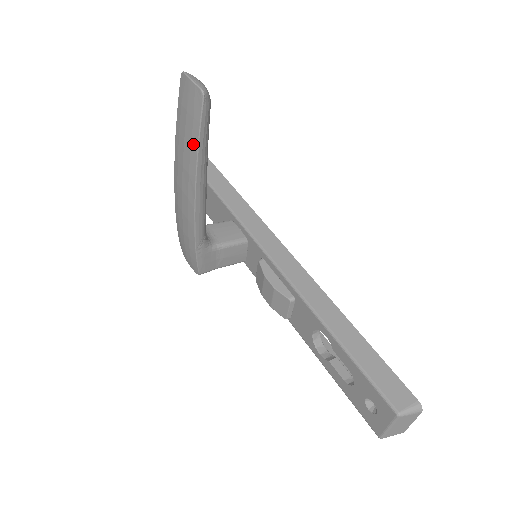
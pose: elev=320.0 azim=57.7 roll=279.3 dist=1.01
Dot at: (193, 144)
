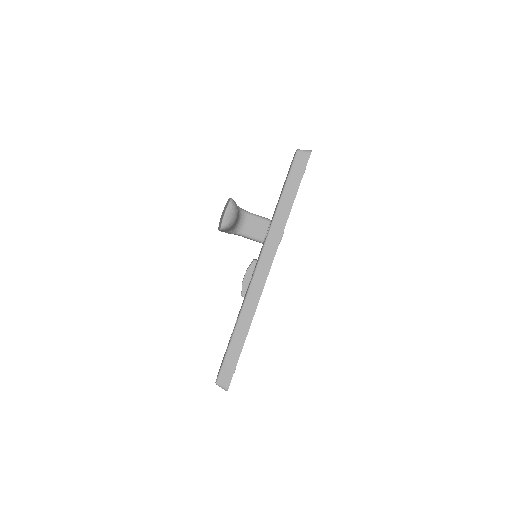
Dot at: occluded
